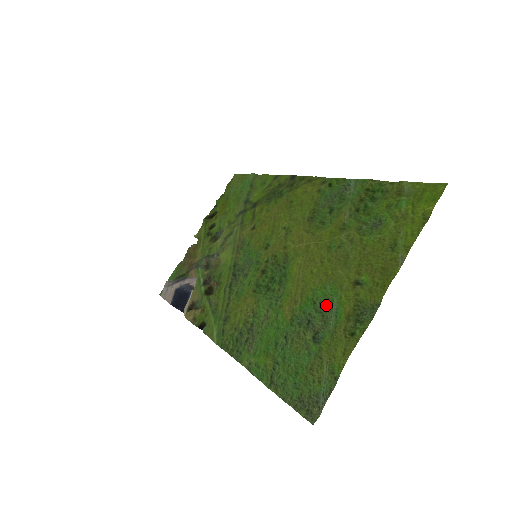
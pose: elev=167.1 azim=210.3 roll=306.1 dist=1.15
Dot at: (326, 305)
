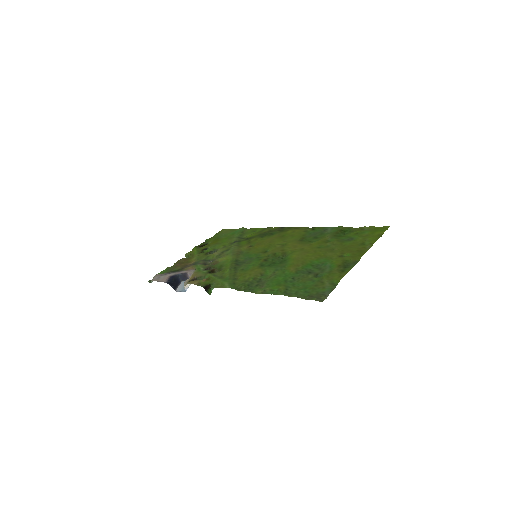
Dot at: (322, 265)
